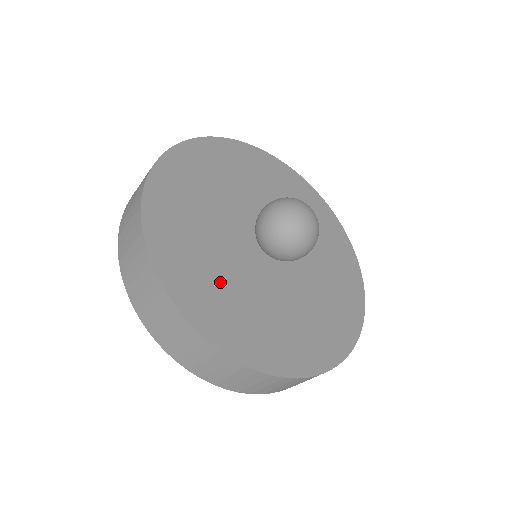
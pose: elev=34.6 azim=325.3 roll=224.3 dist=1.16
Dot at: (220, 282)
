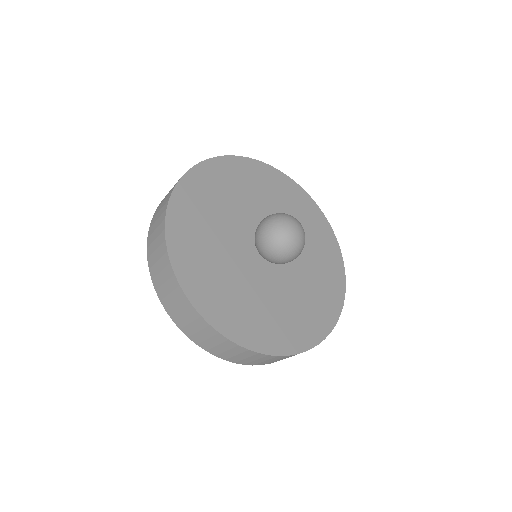
Dot at: (211, 254)
